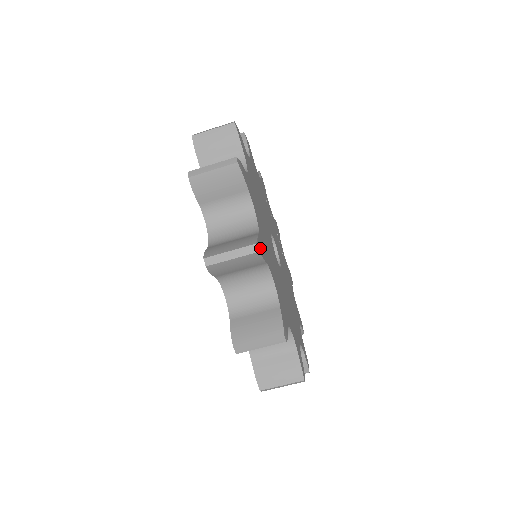
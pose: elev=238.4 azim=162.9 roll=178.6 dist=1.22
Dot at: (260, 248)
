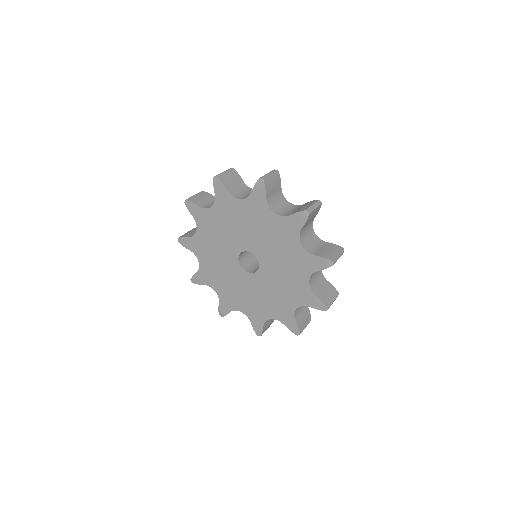
Dot at: occluded
